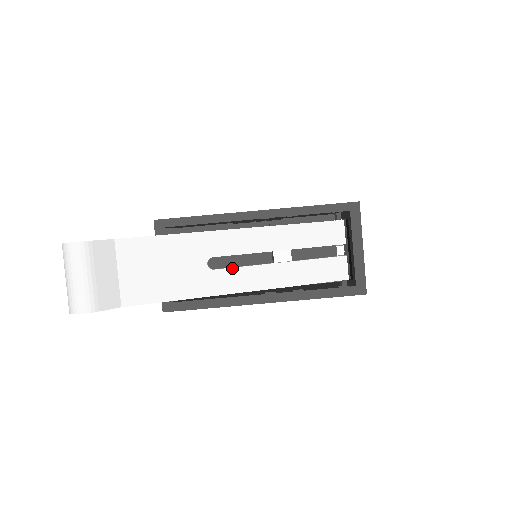
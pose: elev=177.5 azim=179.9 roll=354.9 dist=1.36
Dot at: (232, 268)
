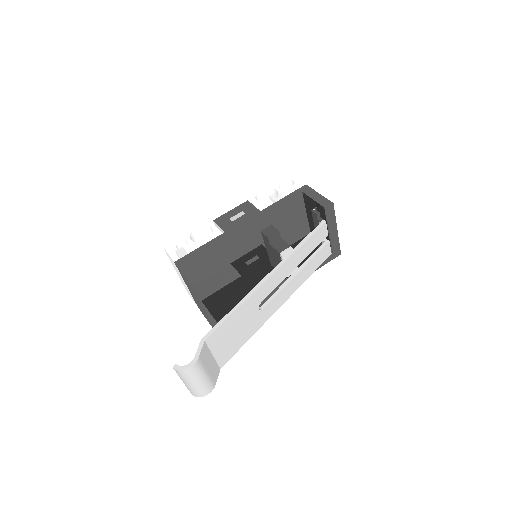
Dot at: (272, 299)
